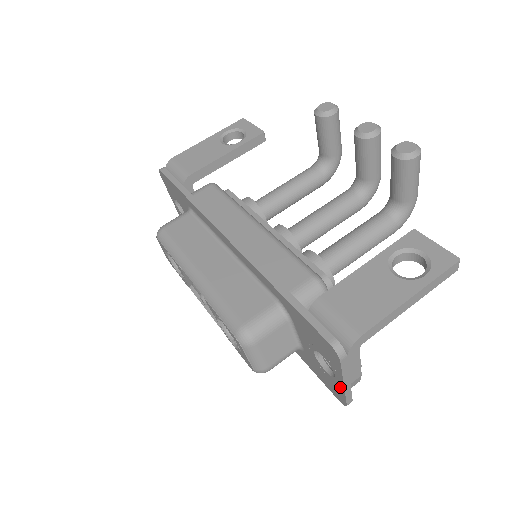
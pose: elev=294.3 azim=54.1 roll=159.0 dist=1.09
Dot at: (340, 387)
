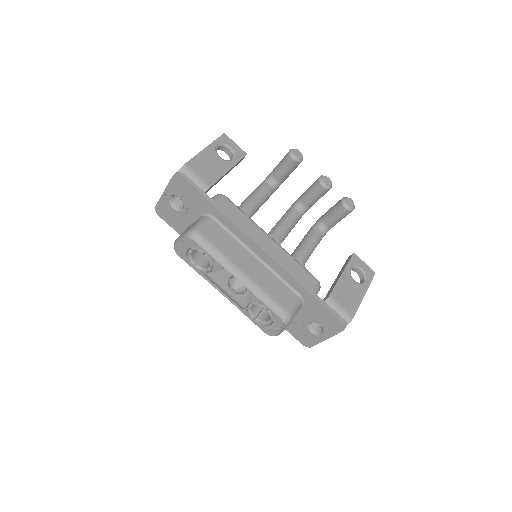
Dot at: (319, 340)
